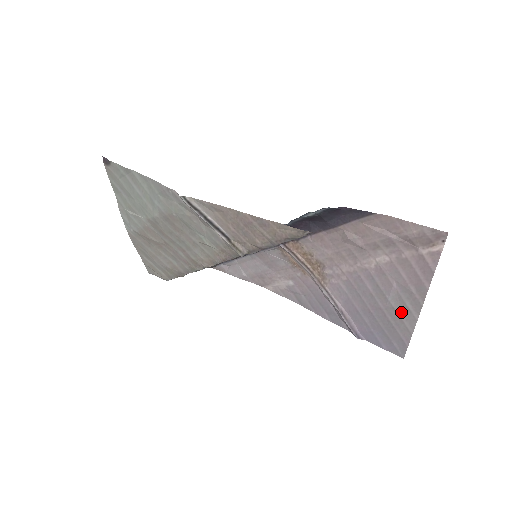
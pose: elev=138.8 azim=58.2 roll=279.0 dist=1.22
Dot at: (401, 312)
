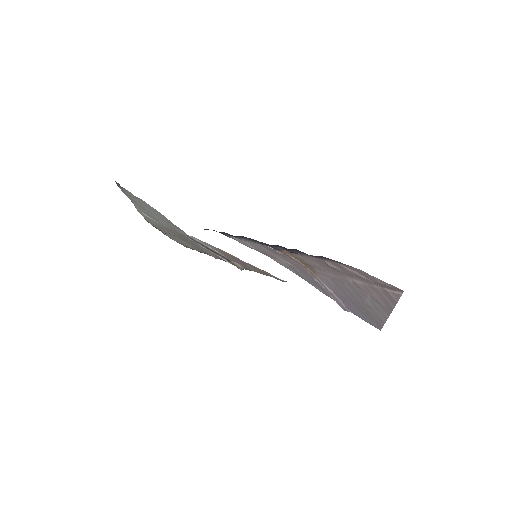
Dot at: (375, 310)
